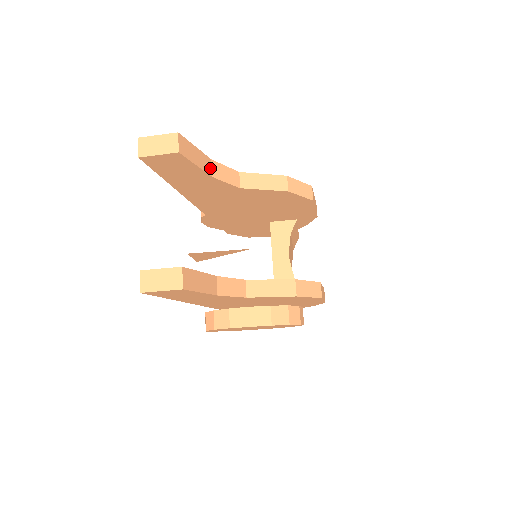
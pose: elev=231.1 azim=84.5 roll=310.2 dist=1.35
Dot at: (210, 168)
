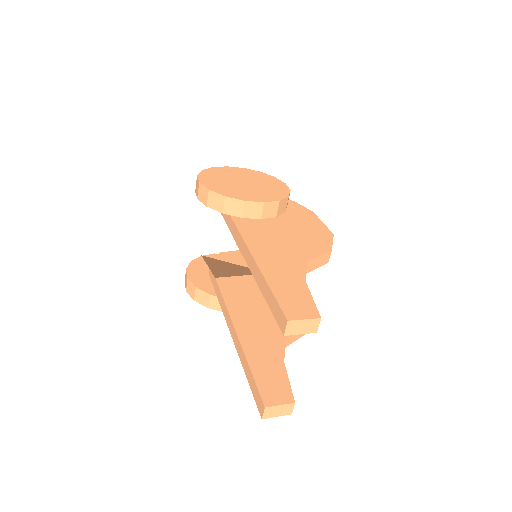
Dot at: occluded
